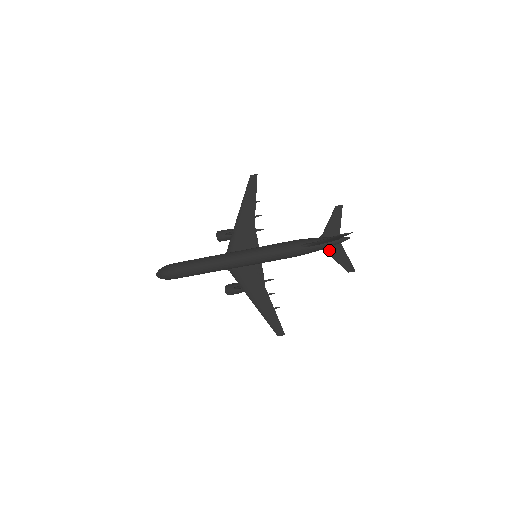
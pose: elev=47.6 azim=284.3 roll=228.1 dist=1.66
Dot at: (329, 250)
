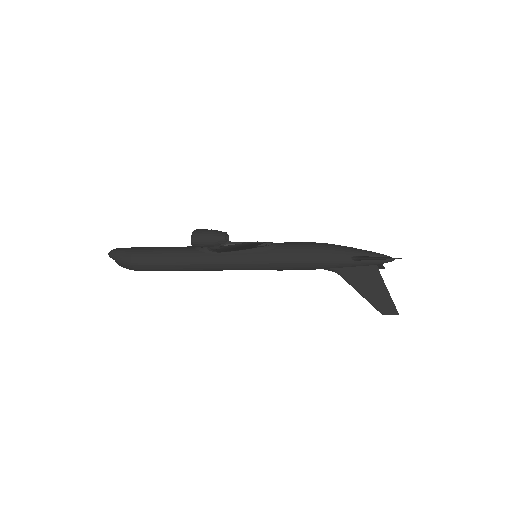
Dot at: occluded
